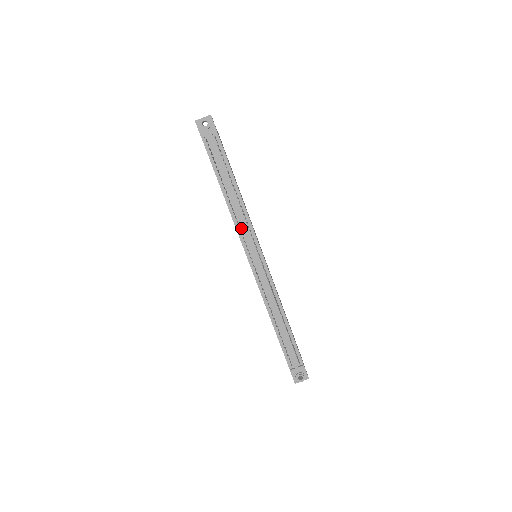
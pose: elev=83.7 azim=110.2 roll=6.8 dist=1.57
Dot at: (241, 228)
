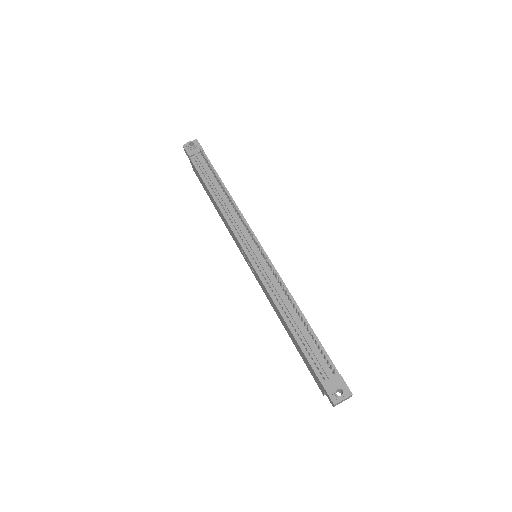
Dot at: (234, 224)
